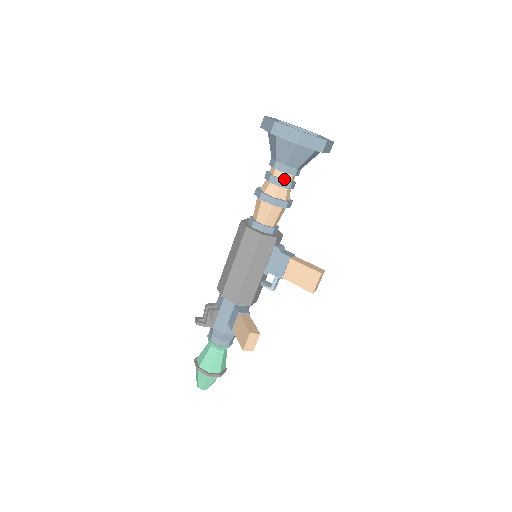
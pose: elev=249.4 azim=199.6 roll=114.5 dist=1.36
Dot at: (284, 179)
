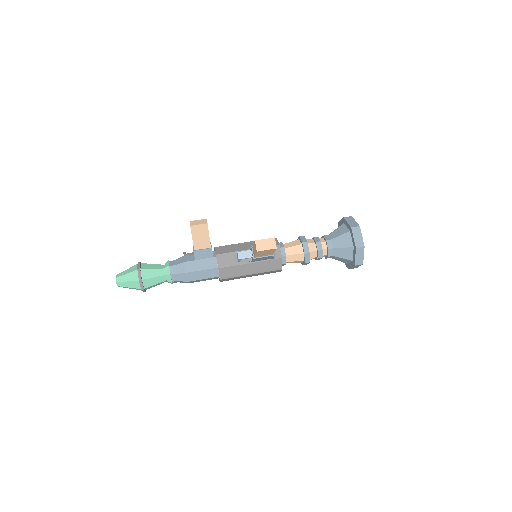
Dot at: occluded
